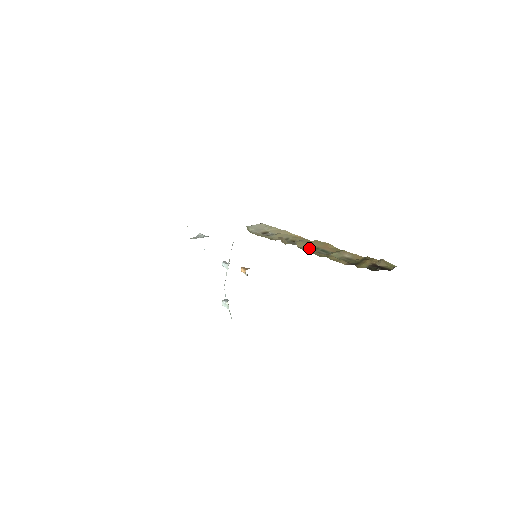
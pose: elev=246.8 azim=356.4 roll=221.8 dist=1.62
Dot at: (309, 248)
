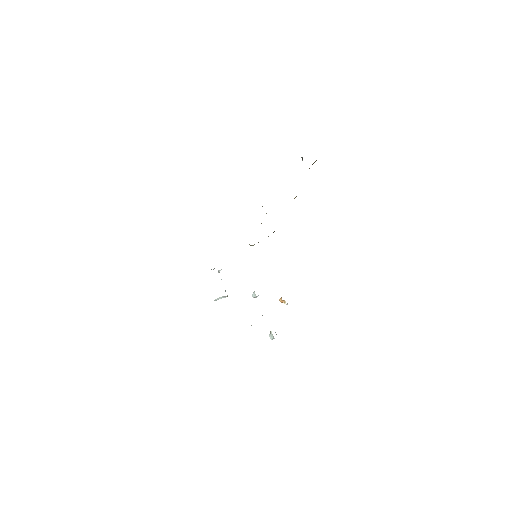
Dot at: occluded
